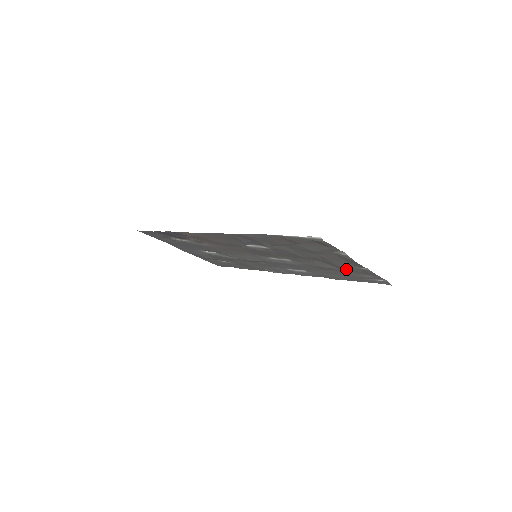
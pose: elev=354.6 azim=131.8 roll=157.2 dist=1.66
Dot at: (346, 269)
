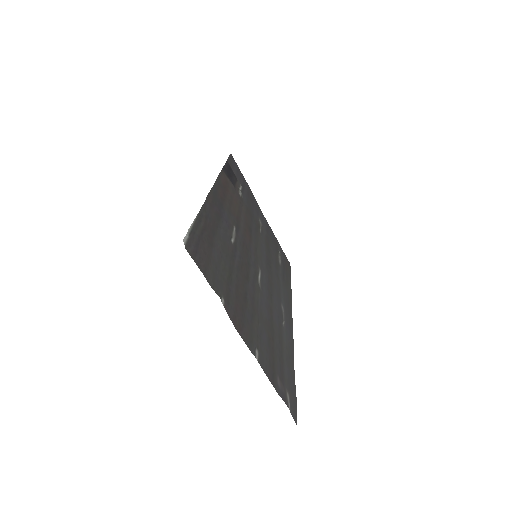
Dot at: (266, 344)
